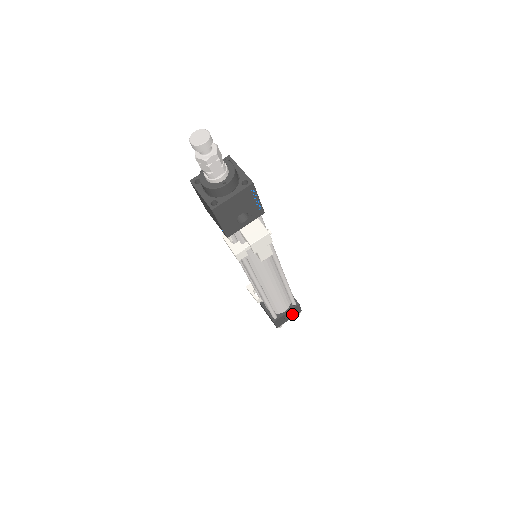
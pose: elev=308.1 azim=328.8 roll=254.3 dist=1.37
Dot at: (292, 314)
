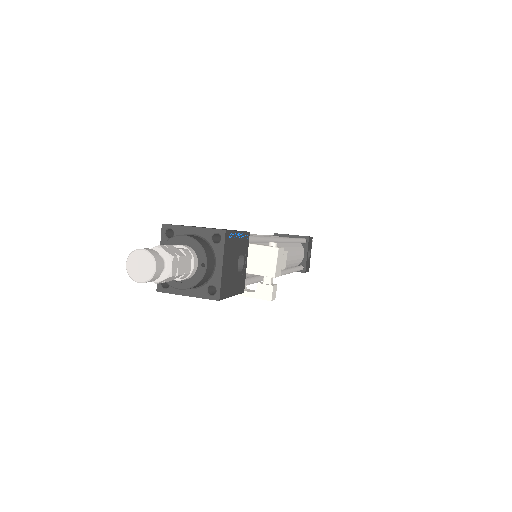
Dot at: (309, 249)
